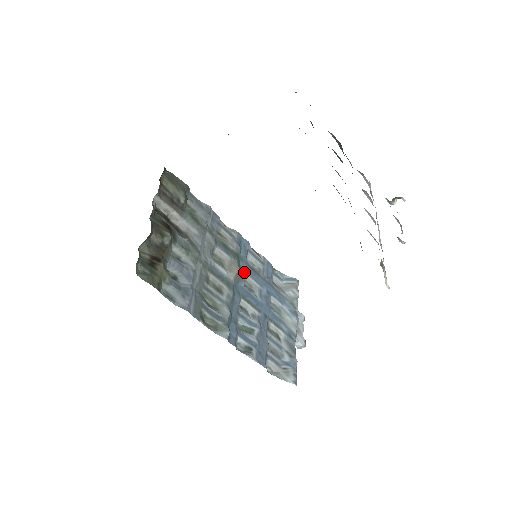
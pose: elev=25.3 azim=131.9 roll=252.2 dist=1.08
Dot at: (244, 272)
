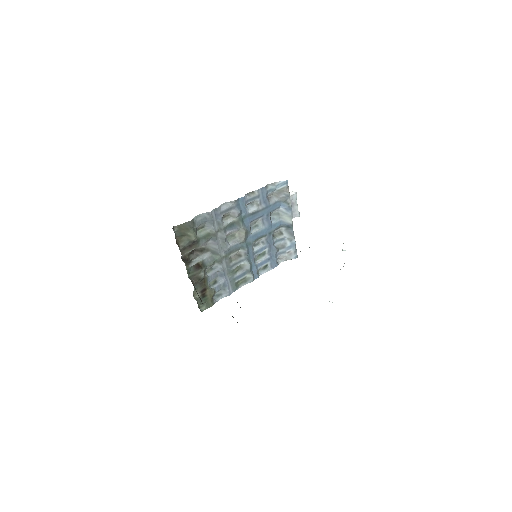
Dot at: (249, 225)
